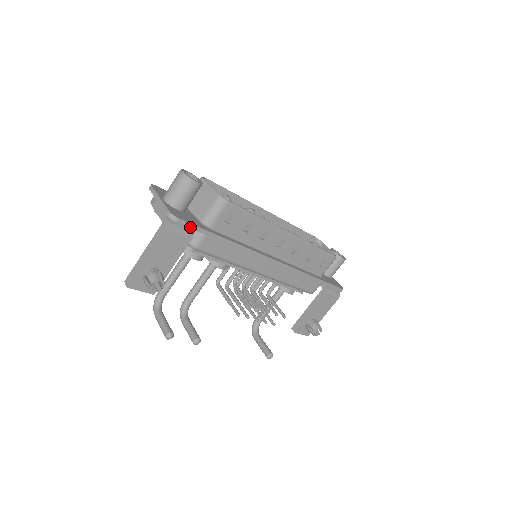
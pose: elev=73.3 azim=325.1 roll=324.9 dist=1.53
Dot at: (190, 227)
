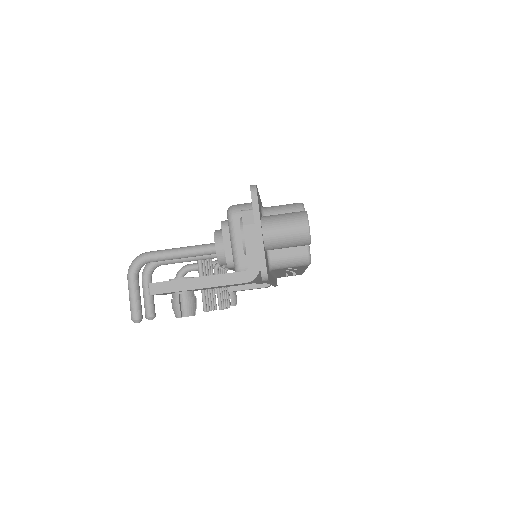
Dot at: (265, 281)
